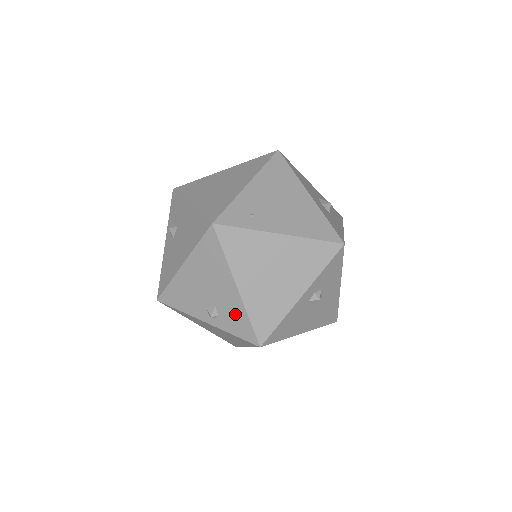
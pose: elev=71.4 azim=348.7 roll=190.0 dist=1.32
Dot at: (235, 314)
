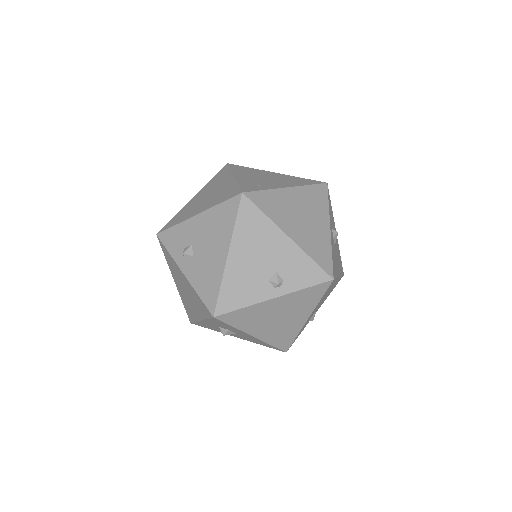
Dot at: (298, 265)
